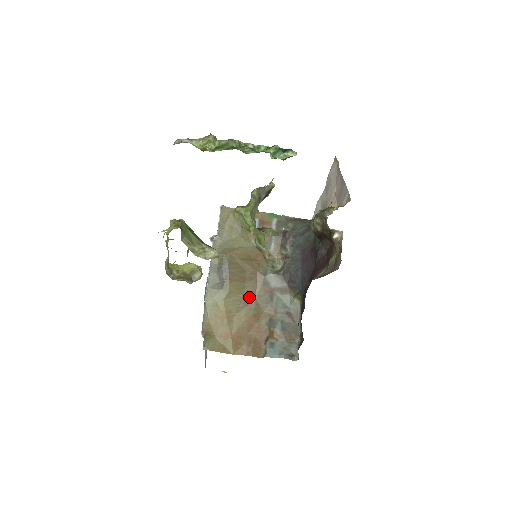
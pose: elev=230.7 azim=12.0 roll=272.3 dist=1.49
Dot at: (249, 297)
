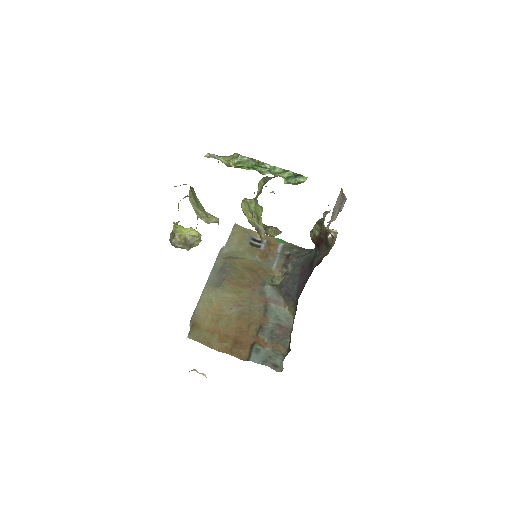
Dot at: (244, 302)
